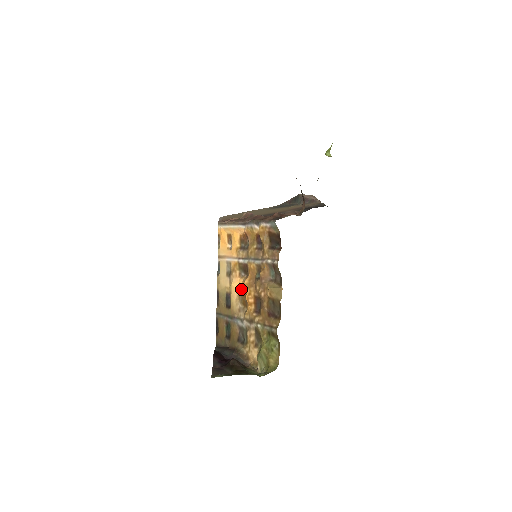
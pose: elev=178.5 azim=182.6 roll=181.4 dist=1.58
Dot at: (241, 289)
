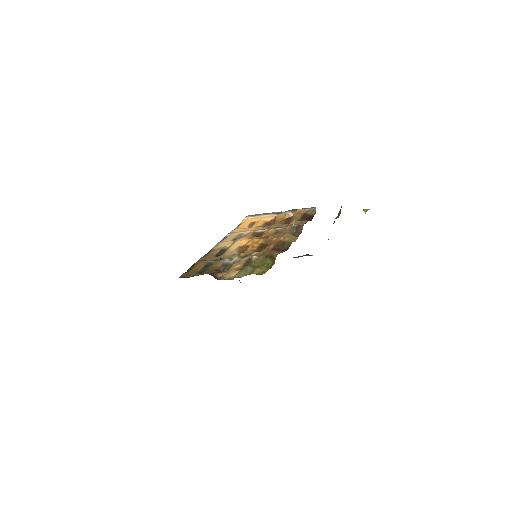
Dot at: (246, 244)
